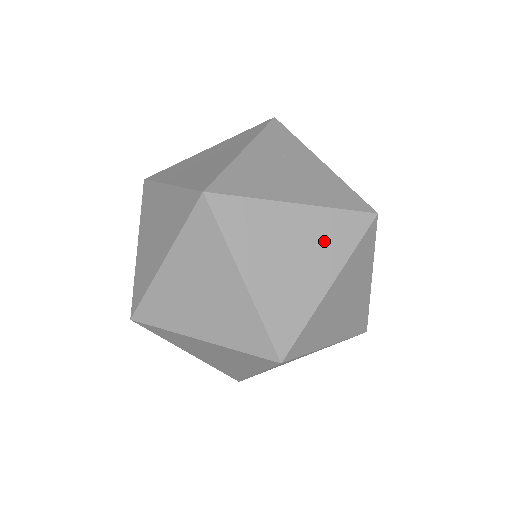
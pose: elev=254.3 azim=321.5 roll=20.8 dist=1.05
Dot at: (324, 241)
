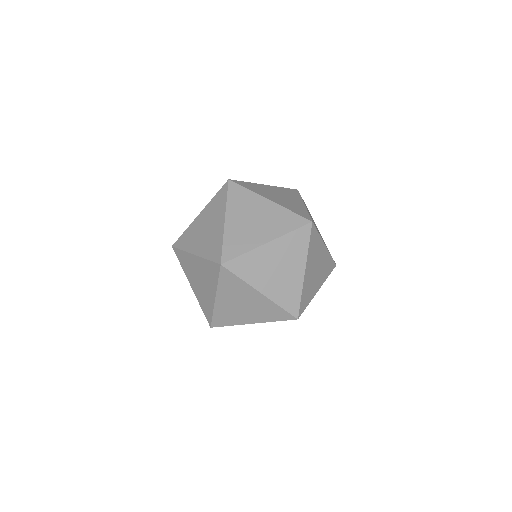
Dot at: (275, 221)
